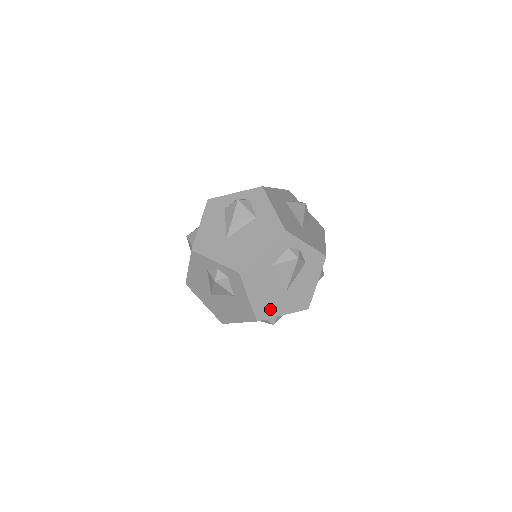
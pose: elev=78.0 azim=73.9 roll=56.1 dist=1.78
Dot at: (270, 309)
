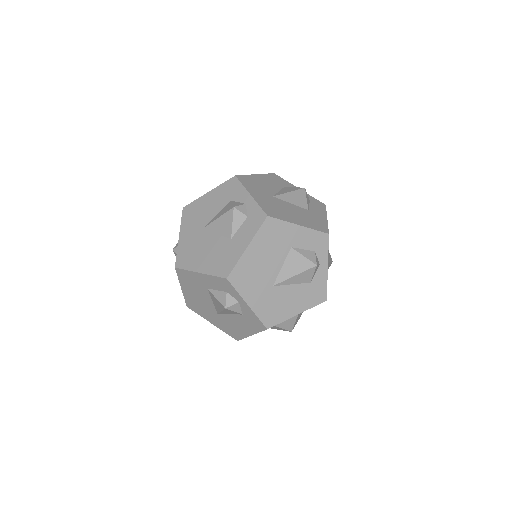
Dot at: (247, 283)
